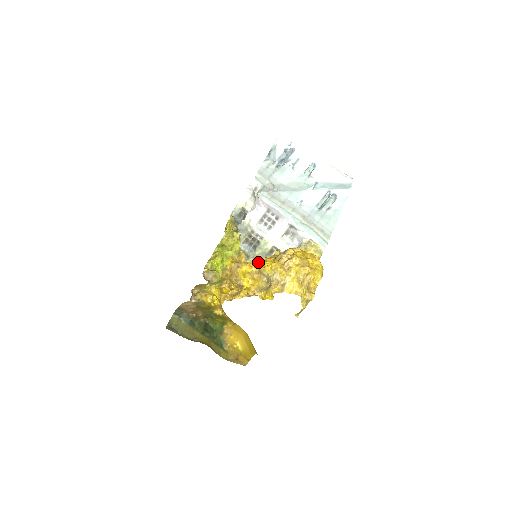
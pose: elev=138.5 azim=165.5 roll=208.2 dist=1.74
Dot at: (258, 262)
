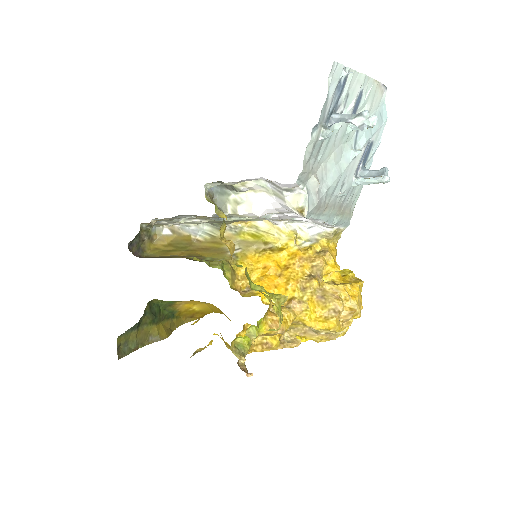
Dot at: (226, 223)
